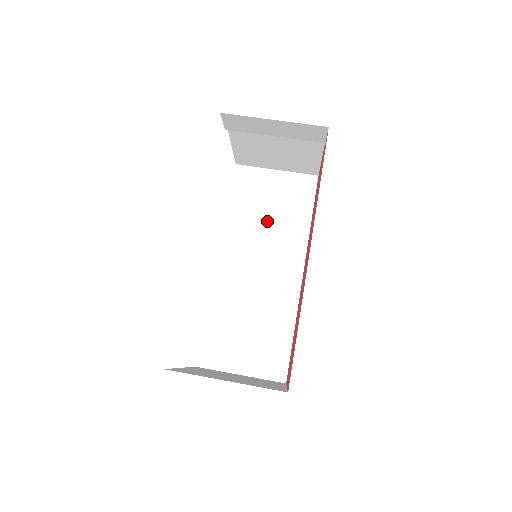
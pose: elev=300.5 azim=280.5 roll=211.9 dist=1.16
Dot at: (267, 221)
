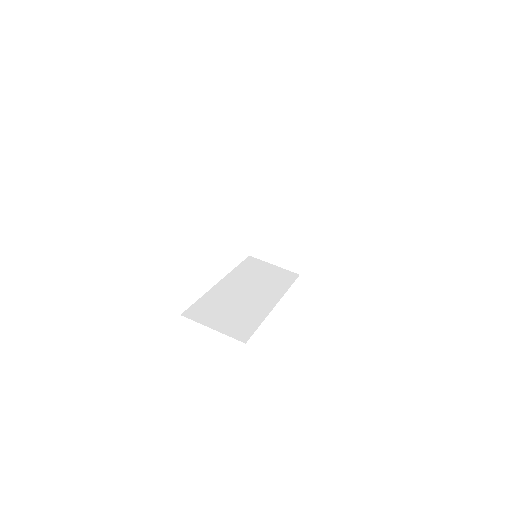
Dot at: (261, 278)
